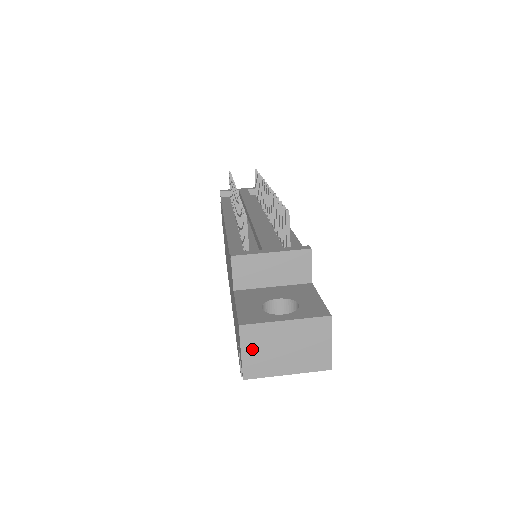
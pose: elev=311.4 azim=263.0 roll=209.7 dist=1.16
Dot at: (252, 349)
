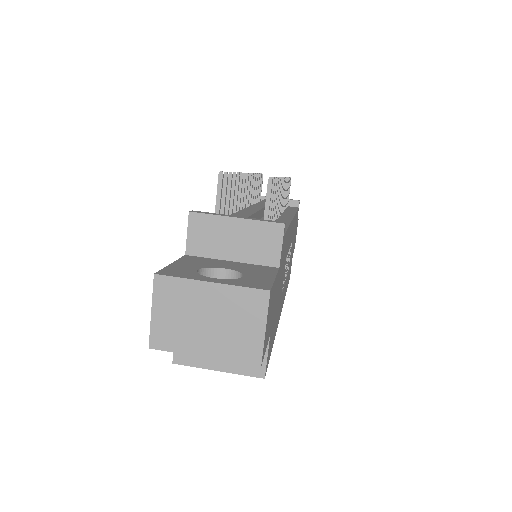
Dot at: (165, 310)
